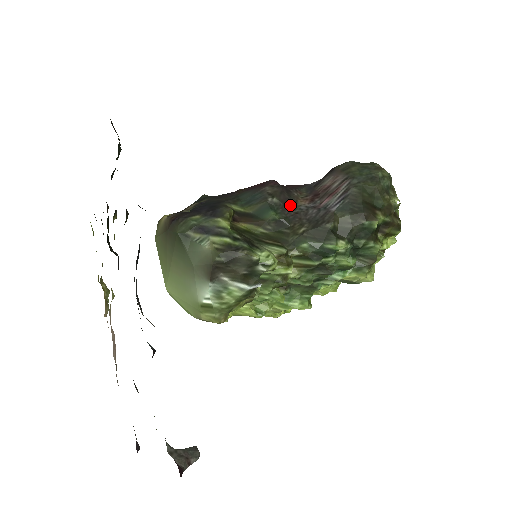
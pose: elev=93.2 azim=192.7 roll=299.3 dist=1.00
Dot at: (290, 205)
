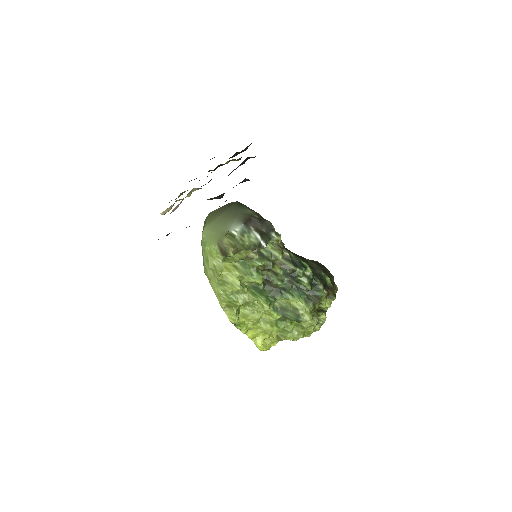
Dot at: occluded
